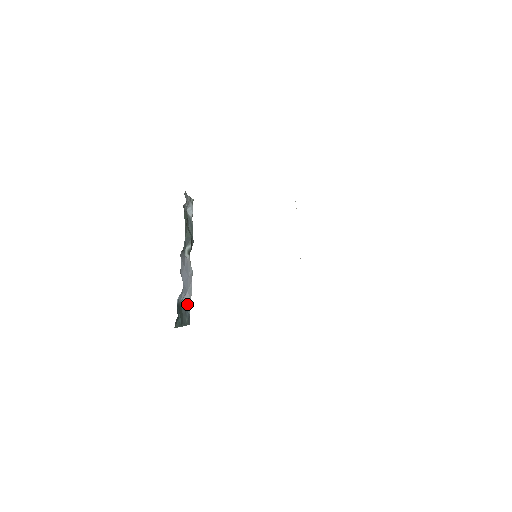
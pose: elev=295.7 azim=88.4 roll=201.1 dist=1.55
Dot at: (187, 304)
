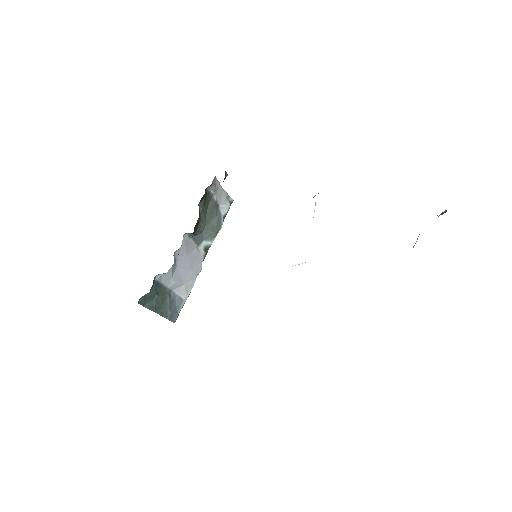
Dot at: (179, 299)
